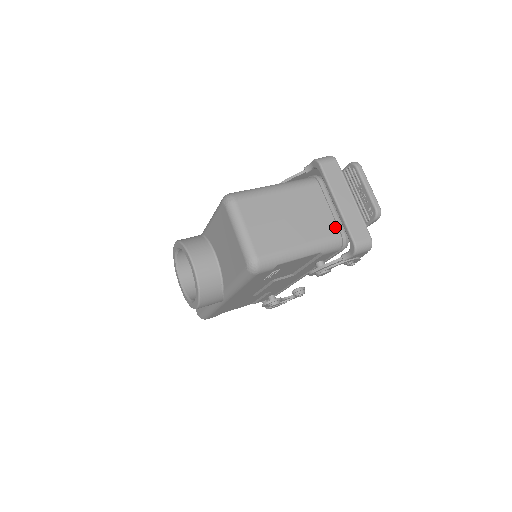
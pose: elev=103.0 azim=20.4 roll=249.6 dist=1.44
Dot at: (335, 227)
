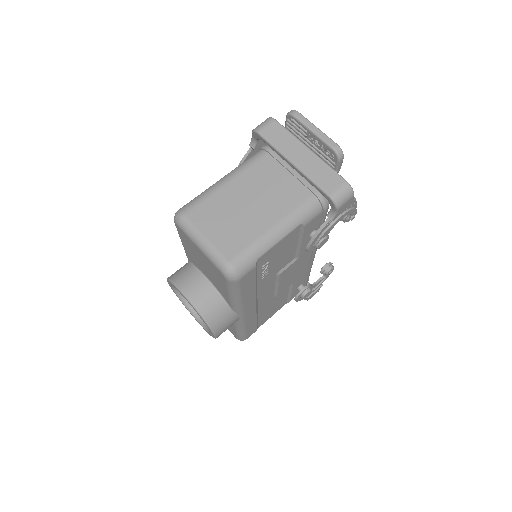
Dot at: (304, 190)
